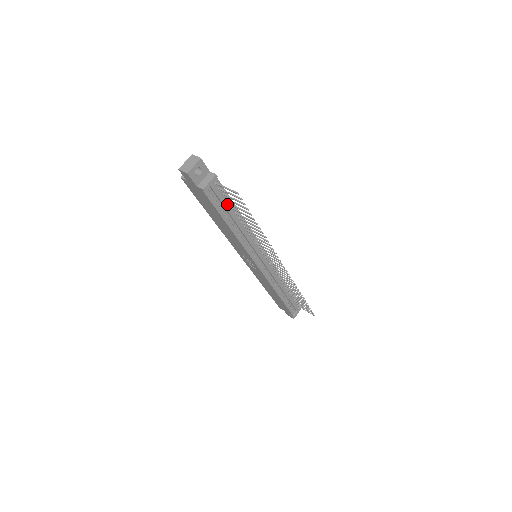
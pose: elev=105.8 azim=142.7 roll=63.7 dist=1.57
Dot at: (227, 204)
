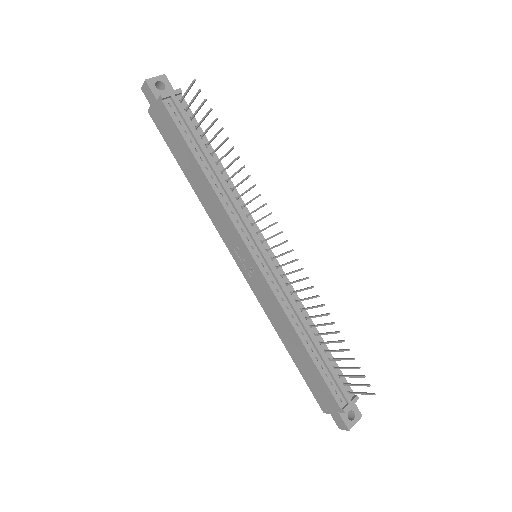
Dot at: (198, 136)
